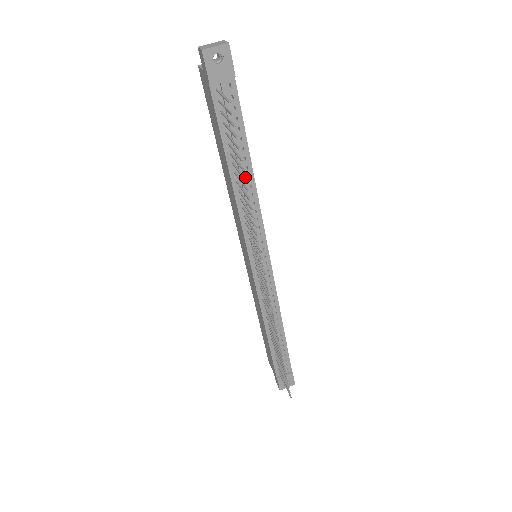
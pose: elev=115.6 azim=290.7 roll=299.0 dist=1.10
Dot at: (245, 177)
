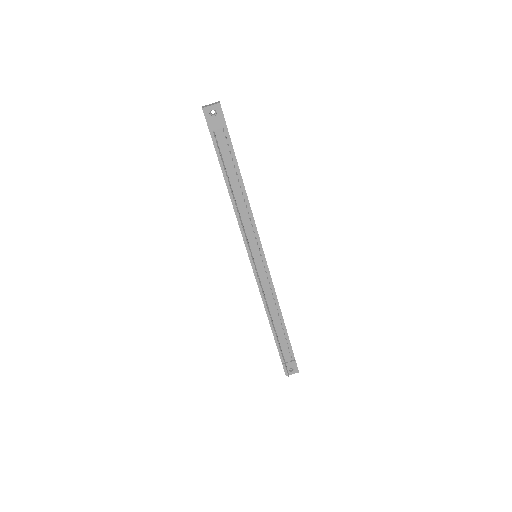
Dot at: (240, 193)
